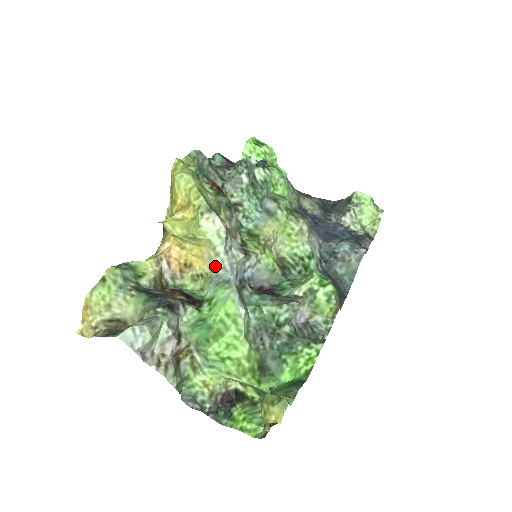
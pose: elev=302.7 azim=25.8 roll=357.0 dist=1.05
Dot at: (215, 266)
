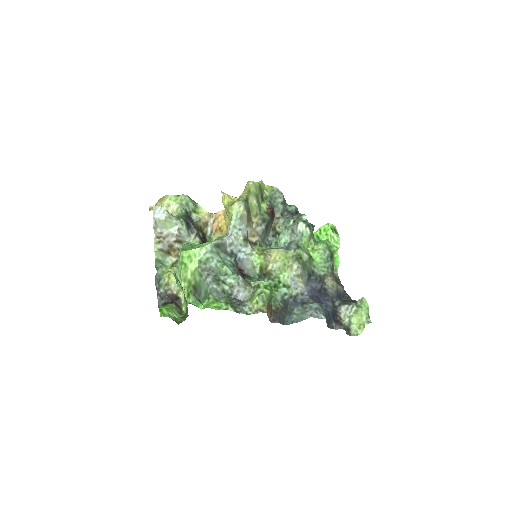
Dot at: (227, 233)
